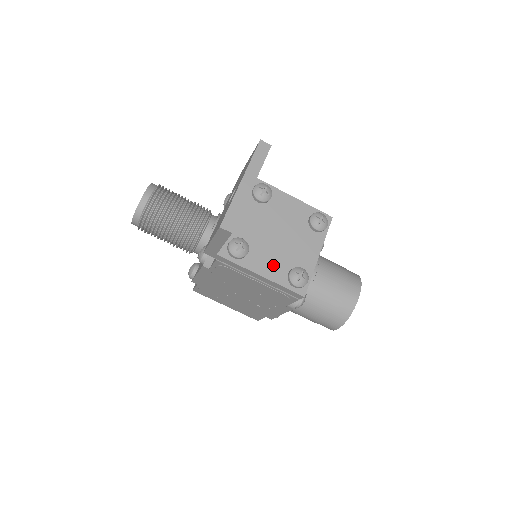
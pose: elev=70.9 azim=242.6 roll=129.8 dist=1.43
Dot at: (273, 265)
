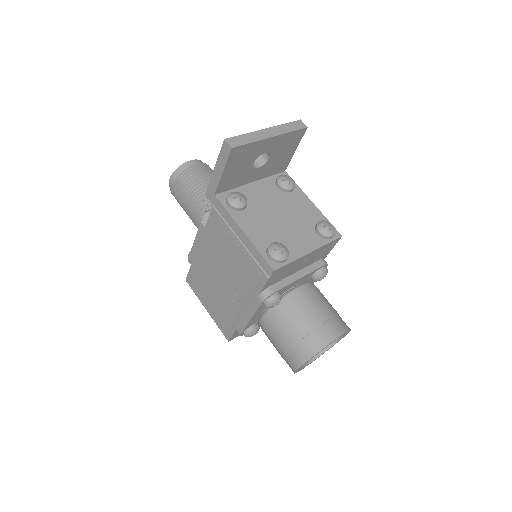
Dot at: (260, 231)
